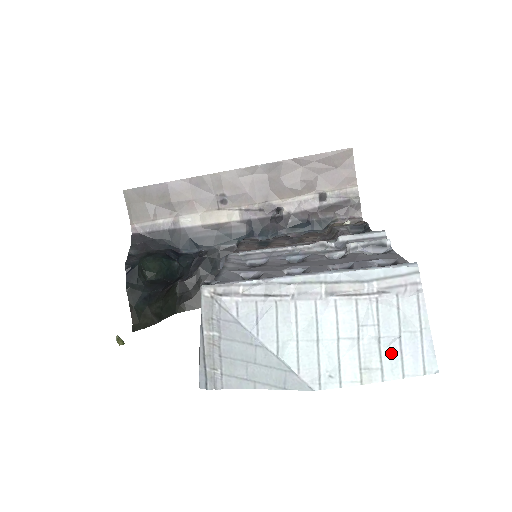
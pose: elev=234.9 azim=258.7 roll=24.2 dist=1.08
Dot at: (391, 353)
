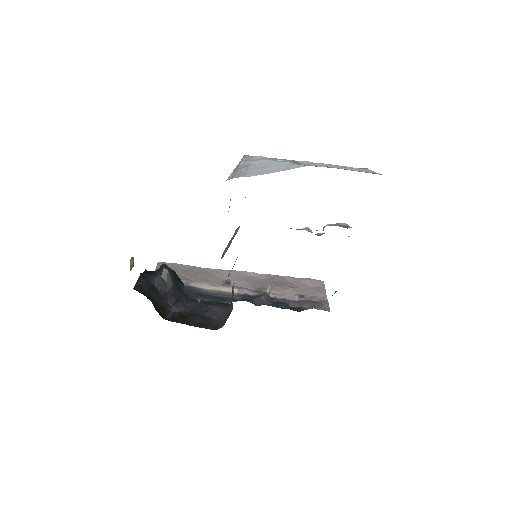
Dot at: occluded
